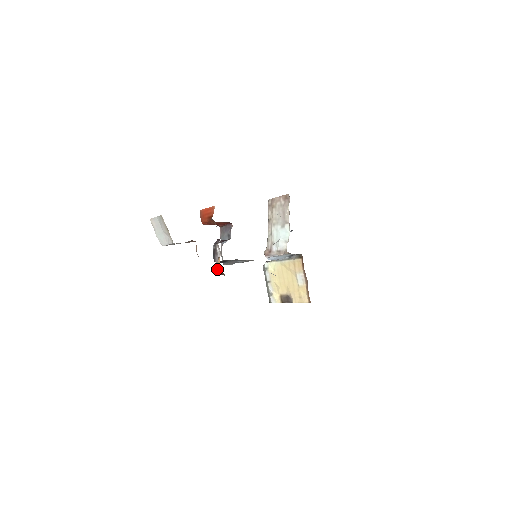
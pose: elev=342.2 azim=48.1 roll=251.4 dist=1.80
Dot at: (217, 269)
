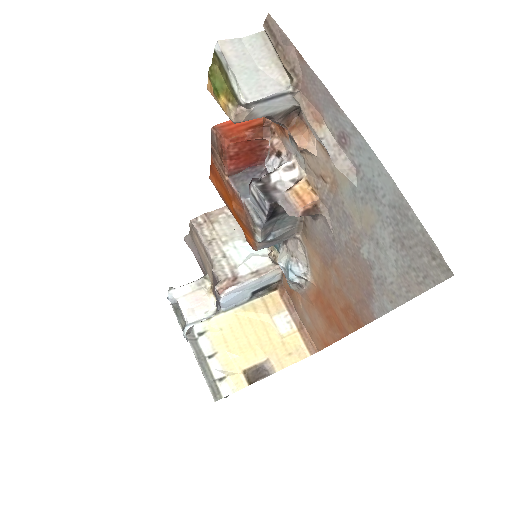
Dot at: (287, 211)
